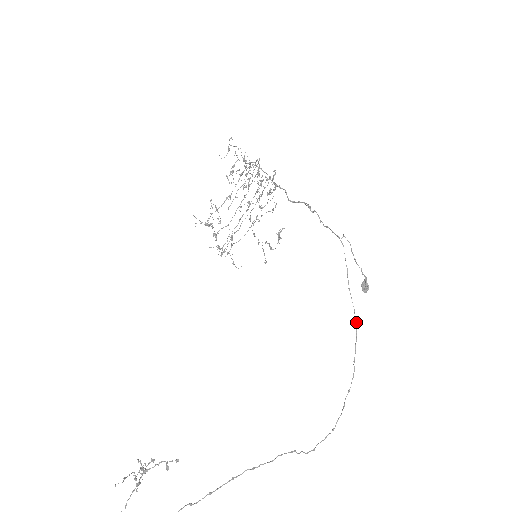
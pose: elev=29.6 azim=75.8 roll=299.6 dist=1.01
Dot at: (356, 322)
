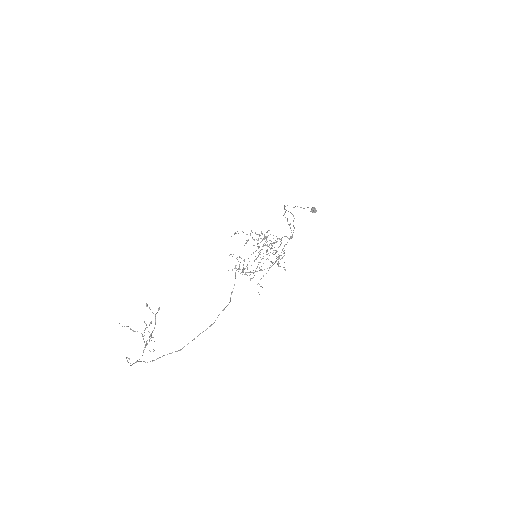
Dot at: (293, 215)
